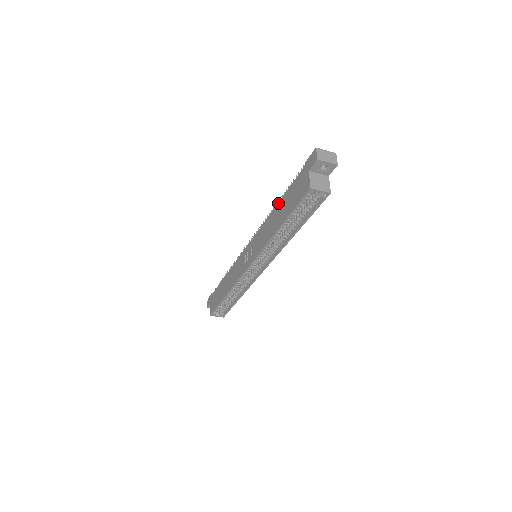
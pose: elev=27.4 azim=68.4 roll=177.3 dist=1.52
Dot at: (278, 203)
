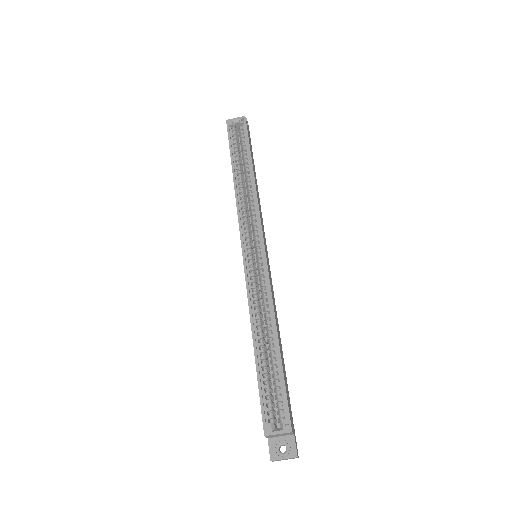
Dot at: occluded
